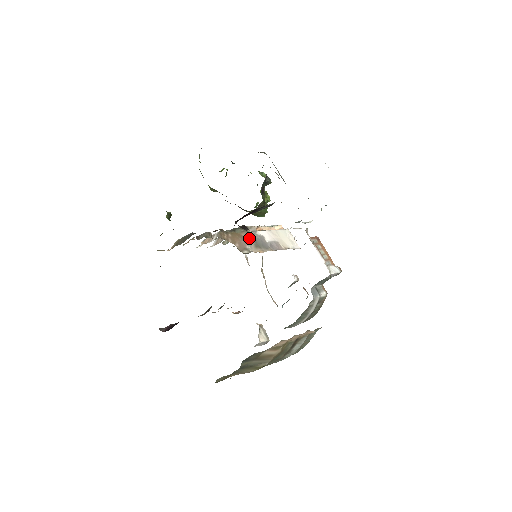
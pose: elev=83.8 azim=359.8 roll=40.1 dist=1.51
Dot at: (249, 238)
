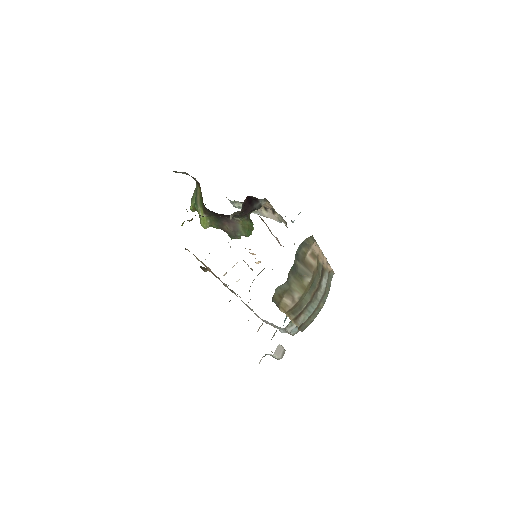
Dot at: occluded
